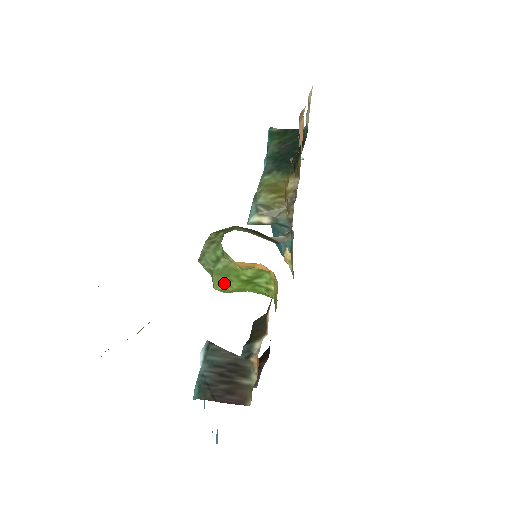
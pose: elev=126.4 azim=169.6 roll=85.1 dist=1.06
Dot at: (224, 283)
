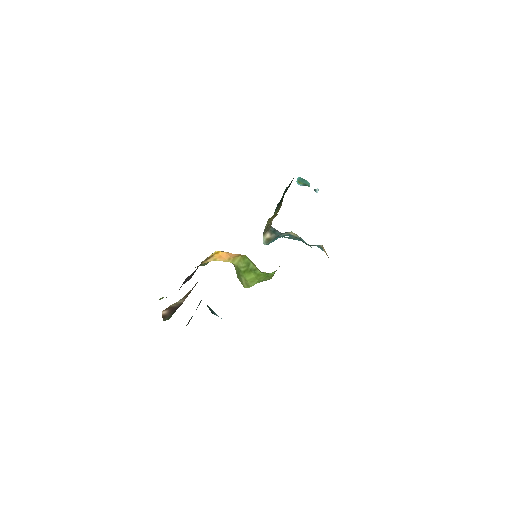
Dot at: (243, 280)
